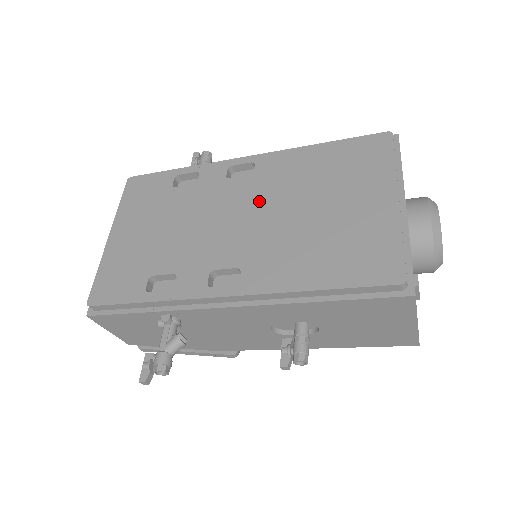
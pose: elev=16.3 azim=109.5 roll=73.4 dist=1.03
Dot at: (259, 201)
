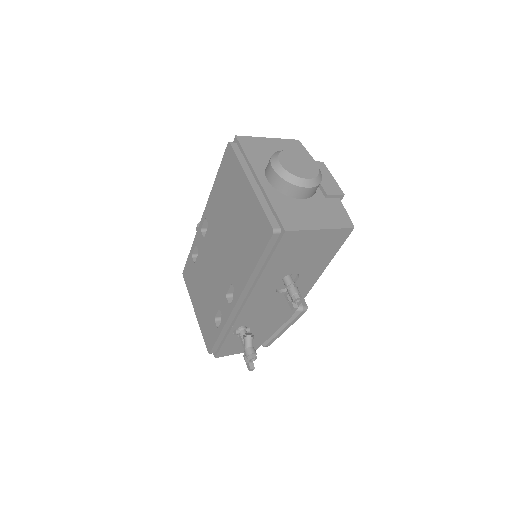
Dot at: (217, 239)
